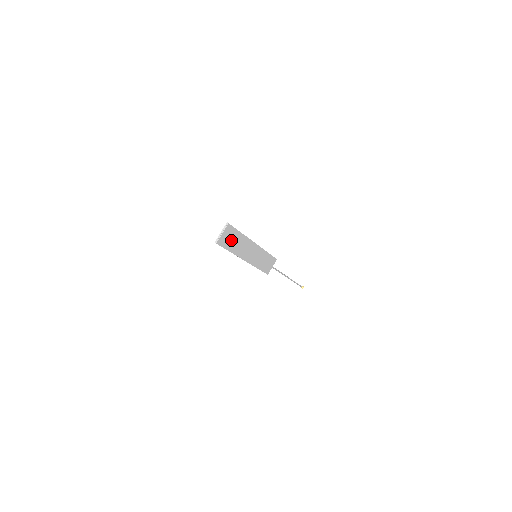
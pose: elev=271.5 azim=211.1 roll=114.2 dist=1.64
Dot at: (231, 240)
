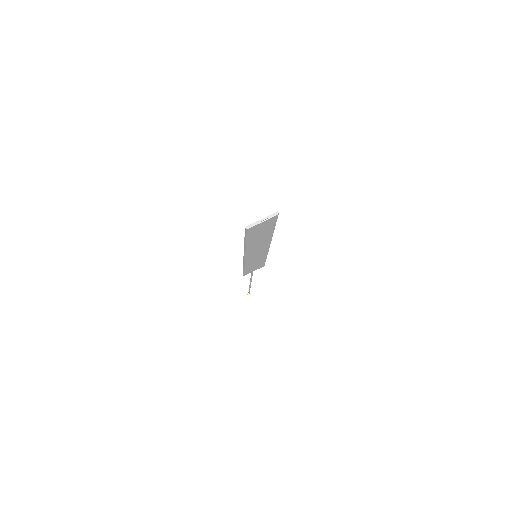
Dot at: (260, 232)
